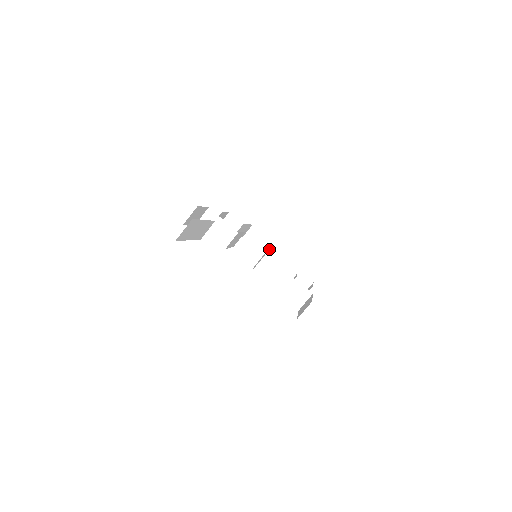
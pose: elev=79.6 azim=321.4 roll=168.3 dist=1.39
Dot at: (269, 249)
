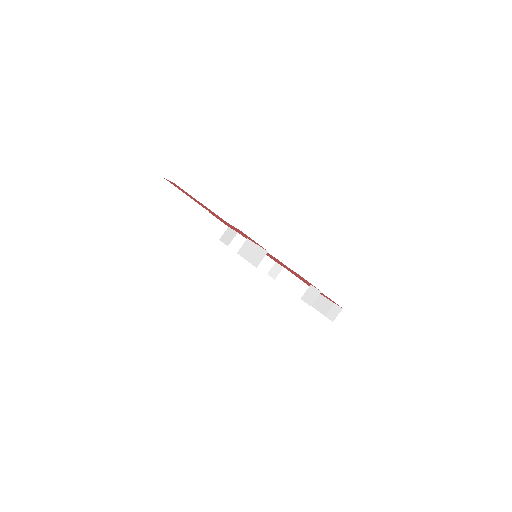
Dot at: (325, 307)
